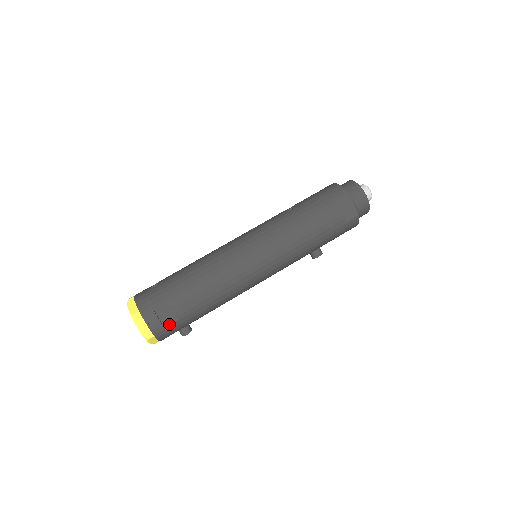
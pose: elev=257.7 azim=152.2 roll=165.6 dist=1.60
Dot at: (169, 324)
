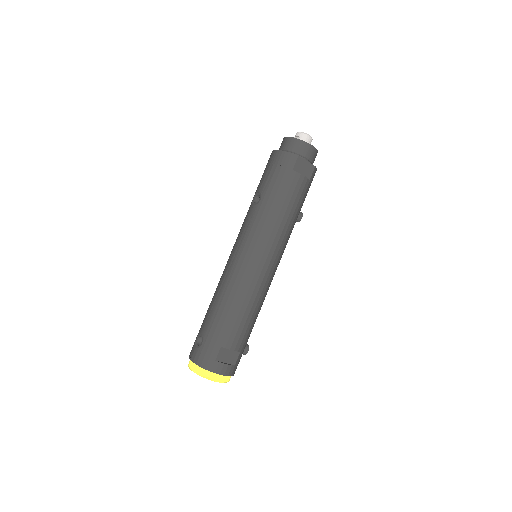
Dot at: (236, 360)
